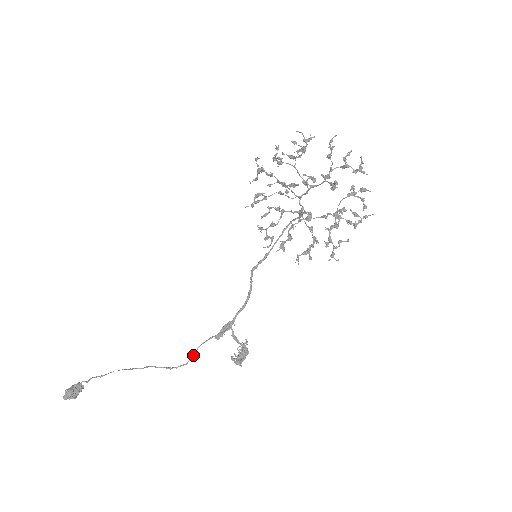
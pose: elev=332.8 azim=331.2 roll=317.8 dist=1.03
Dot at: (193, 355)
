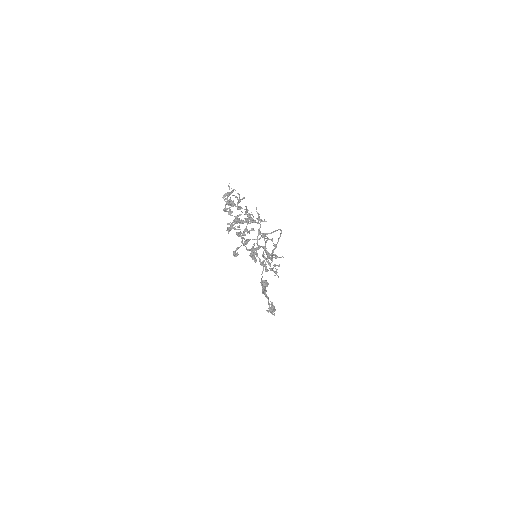
Dot at: (265, 296)
